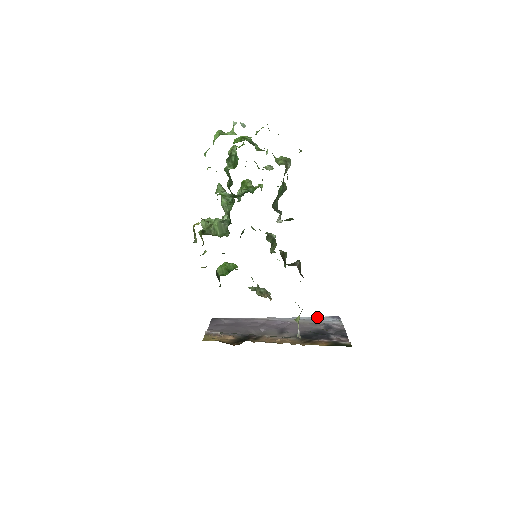
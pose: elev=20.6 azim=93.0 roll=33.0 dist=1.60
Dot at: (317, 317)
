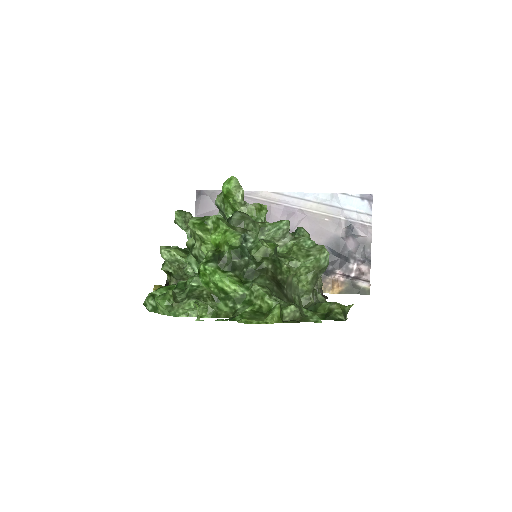
Dot at: (341, 195)
